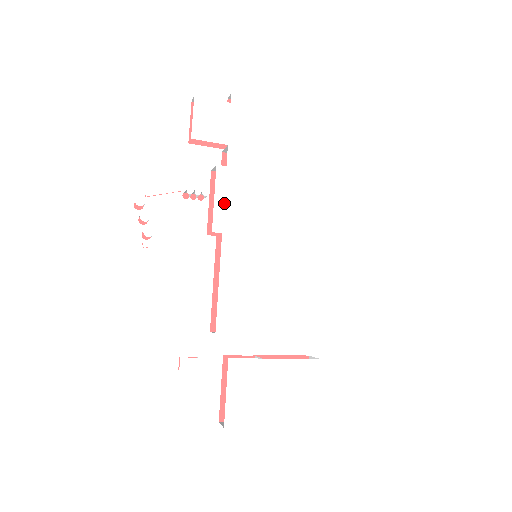
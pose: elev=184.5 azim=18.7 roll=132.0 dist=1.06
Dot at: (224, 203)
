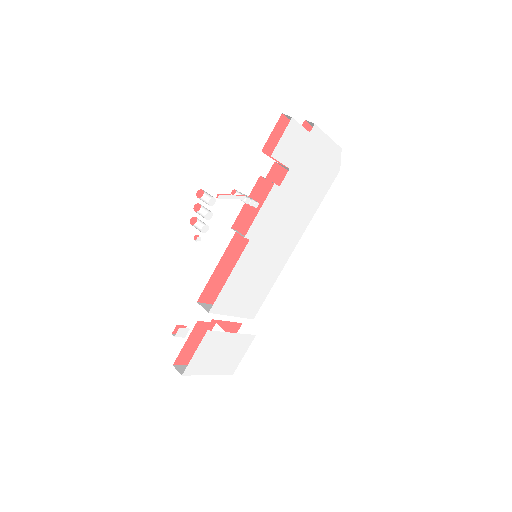
Dot at: (263, 216)
